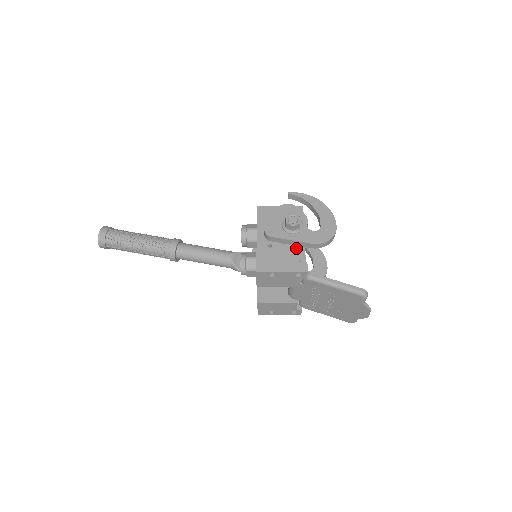
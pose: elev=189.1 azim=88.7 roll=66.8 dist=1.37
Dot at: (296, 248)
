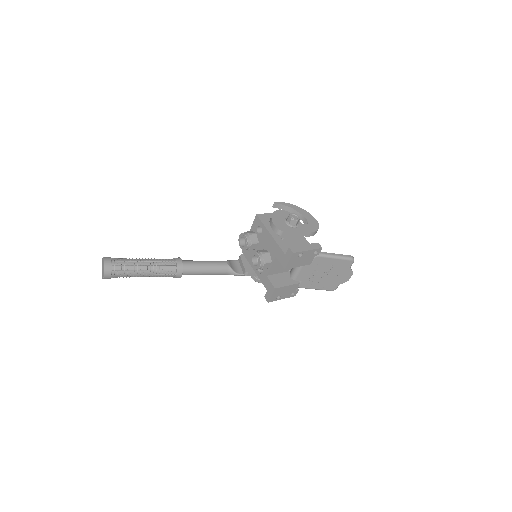
Dot at: (299, 238)
